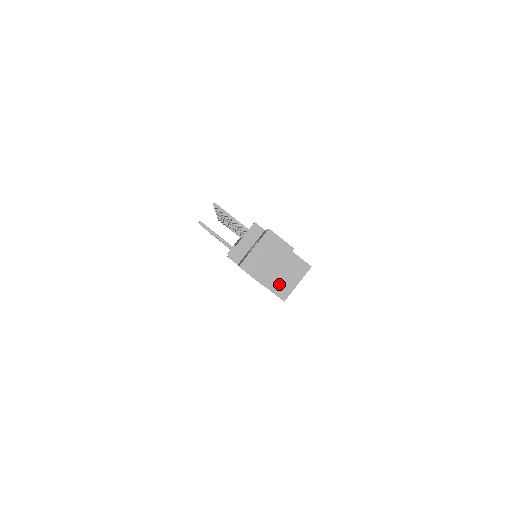
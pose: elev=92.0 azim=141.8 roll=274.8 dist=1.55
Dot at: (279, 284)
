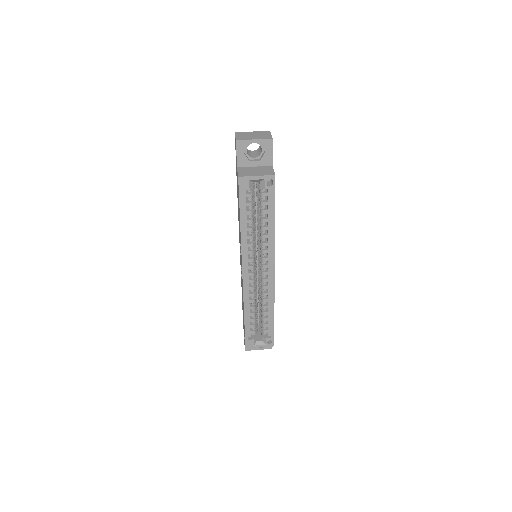
Dot at: (246, 171)
